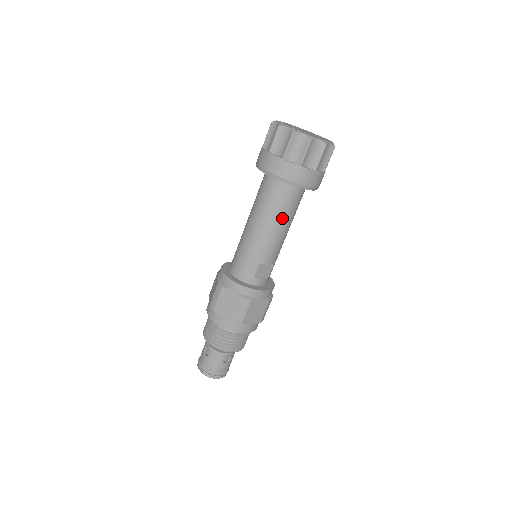
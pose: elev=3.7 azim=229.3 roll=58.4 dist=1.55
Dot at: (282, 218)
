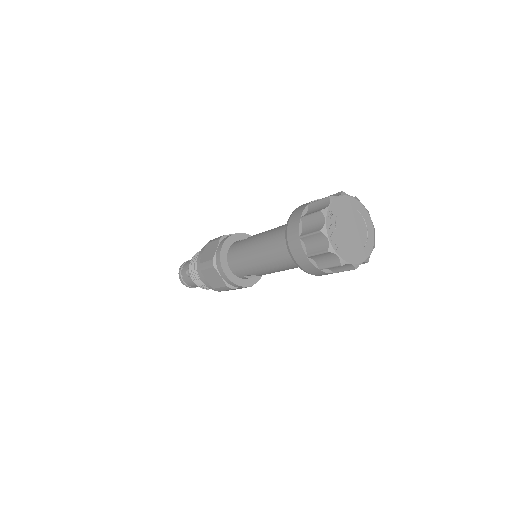
Dot at: (287, 268)
